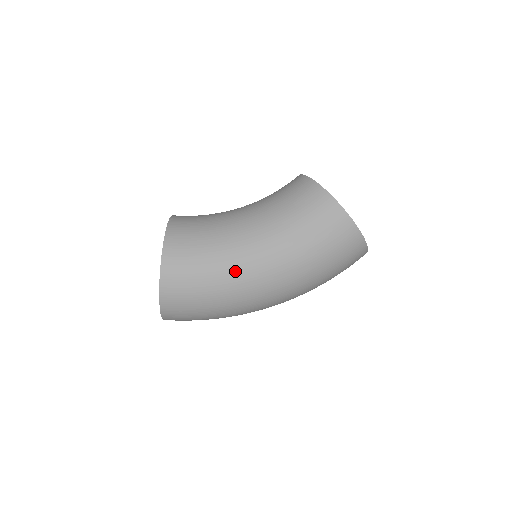
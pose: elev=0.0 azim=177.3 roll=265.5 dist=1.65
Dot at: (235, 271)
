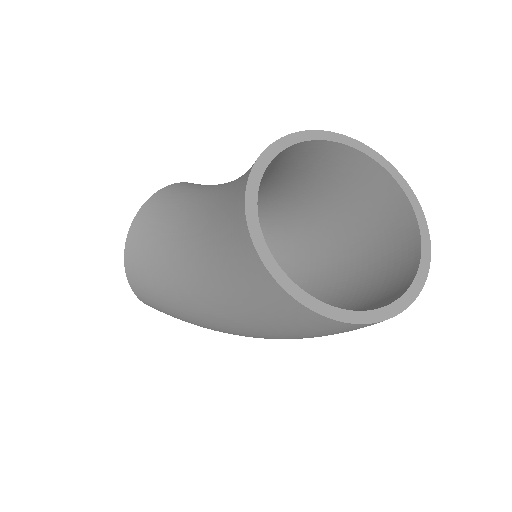
Dot at: (192, 316)
